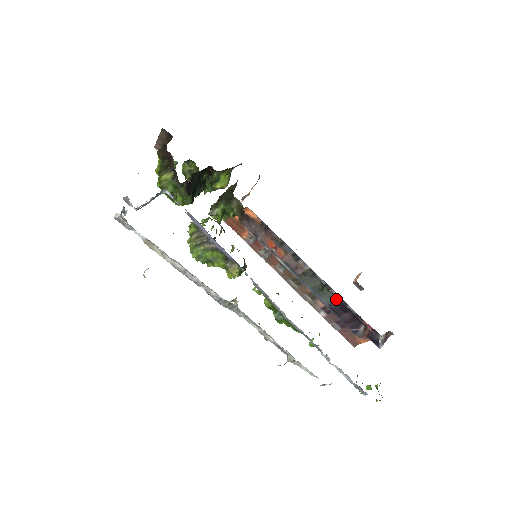
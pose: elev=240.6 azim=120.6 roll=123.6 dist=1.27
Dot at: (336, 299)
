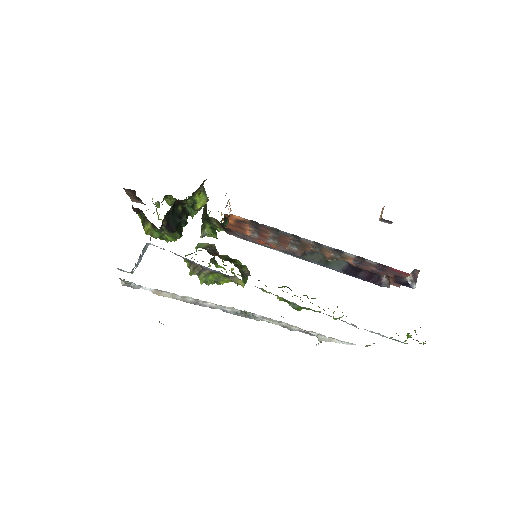
Dot at: (345, 263)
